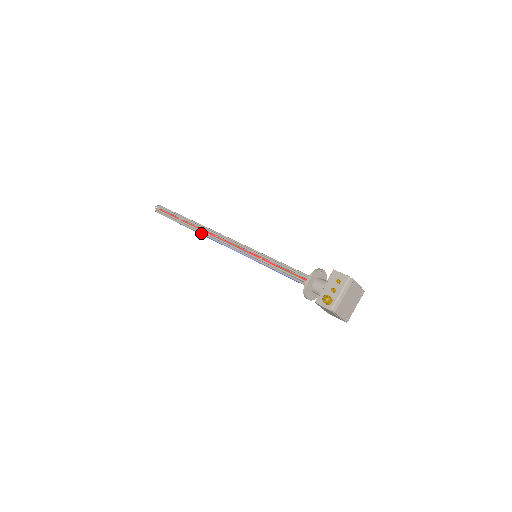
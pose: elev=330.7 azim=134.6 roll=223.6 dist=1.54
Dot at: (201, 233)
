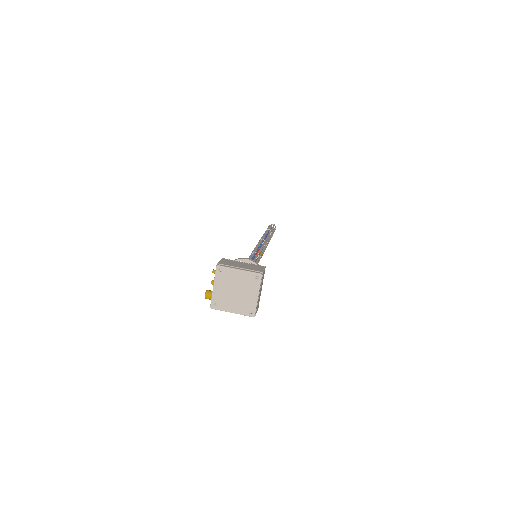
Dot at: occluded
